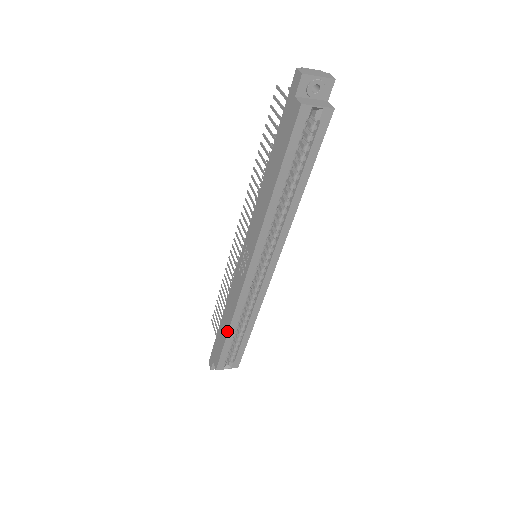
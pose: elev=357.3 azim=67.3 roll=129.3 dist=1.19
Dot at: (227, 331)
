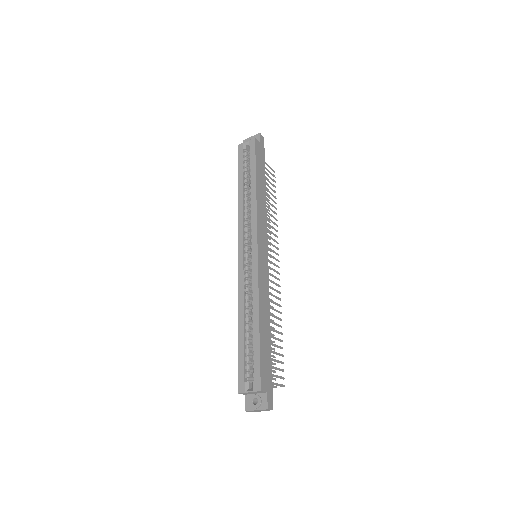
Dot at: (239, 329)
